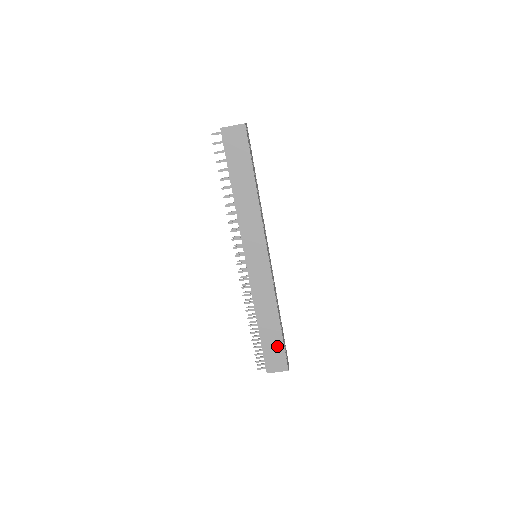
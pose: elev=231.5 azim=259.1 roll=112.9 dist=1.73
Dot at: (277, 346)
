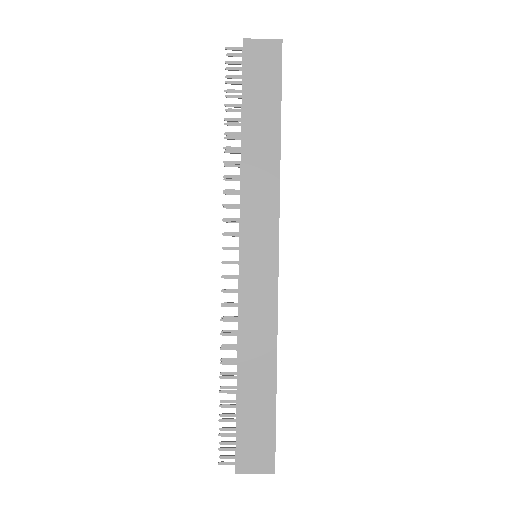
Dot at: (263, 422)
